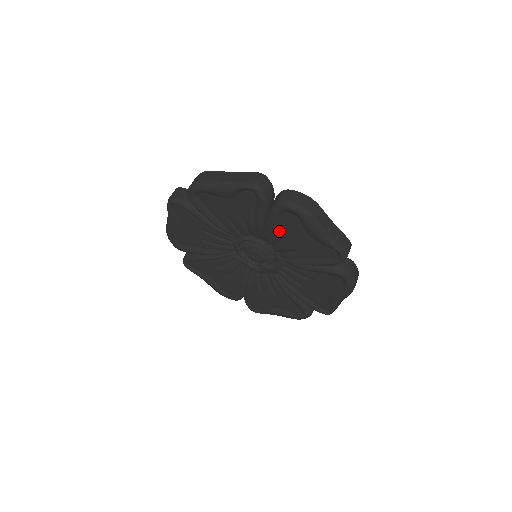
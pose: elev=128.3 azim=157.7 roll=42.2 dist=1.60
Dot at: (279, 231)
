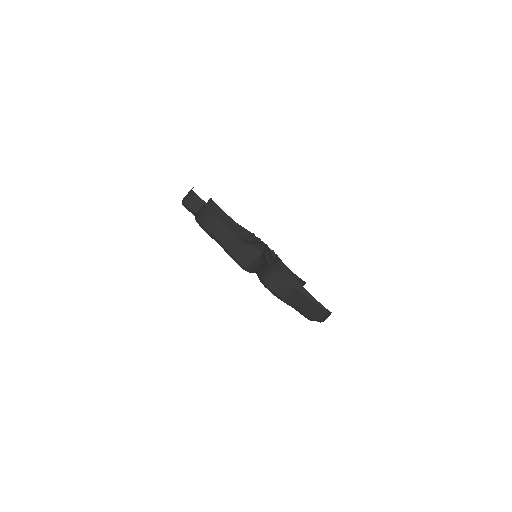
Dot at: occluded
